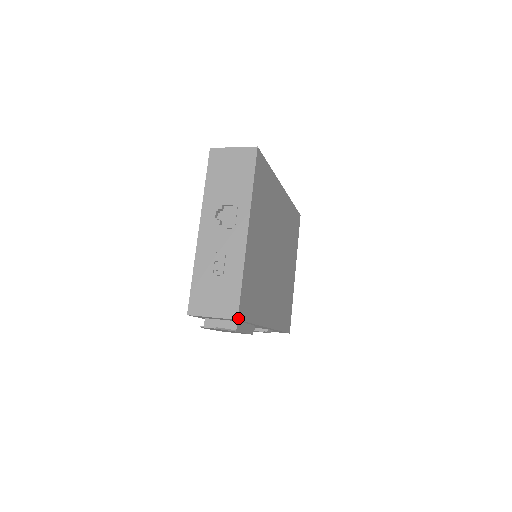
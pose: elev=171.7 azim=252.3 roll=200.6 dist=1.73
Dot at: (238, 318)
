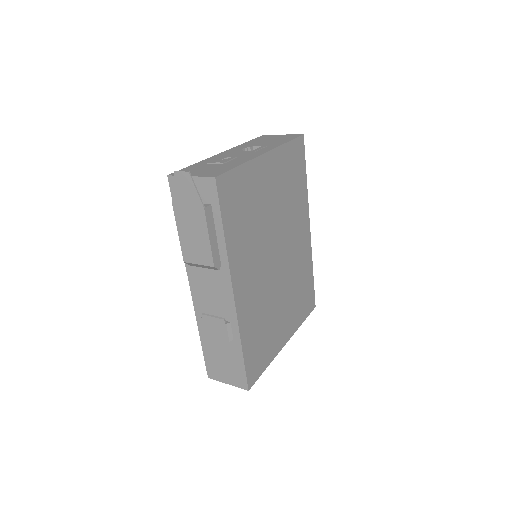
Dot at: (216, 178)
